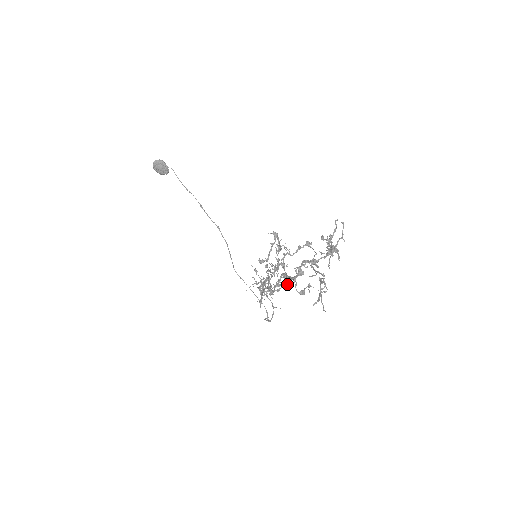
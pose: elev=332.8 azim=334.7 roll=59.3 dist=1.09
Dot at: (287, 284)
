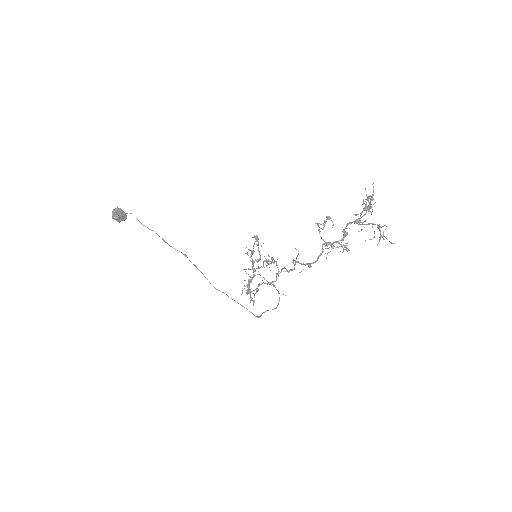
Dot at: occluded
